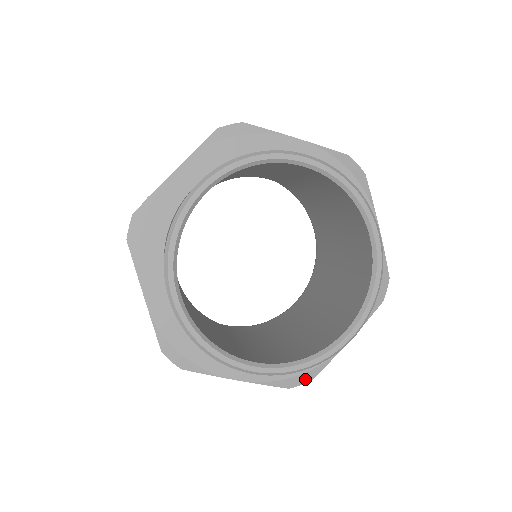
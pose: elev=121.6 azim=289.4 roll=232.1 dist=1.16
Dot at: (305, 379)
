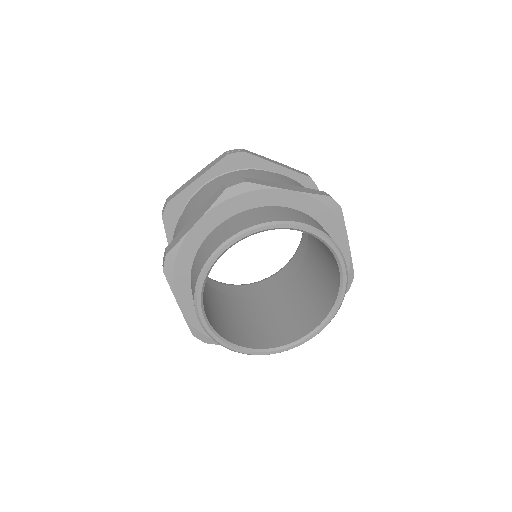
Dot at: occluded
